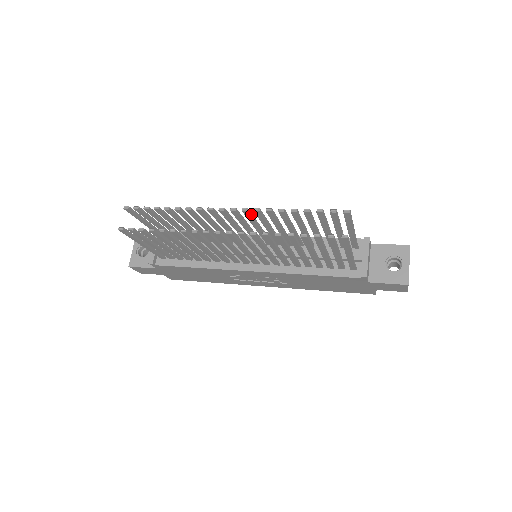
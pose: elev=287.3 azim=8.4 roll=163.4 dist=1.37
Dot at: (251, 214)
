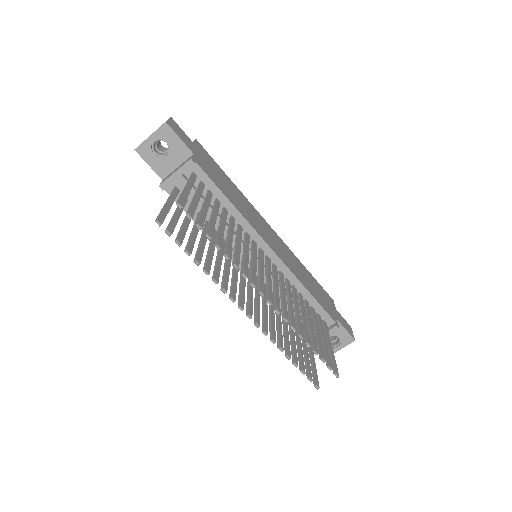
Dot at: (279, 306)
